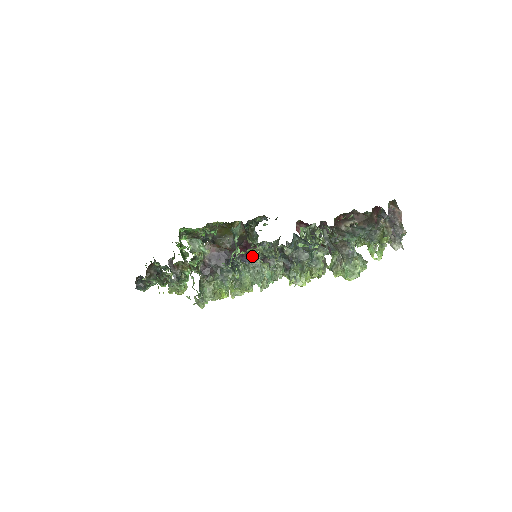
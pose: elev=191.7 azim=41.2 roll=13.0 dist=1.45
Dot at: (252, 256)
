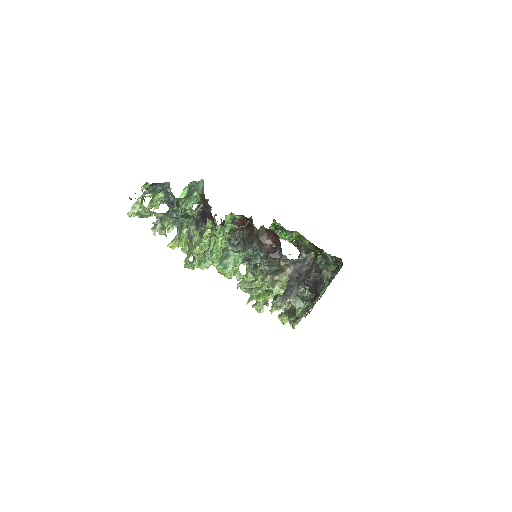
Dot at: occluded
